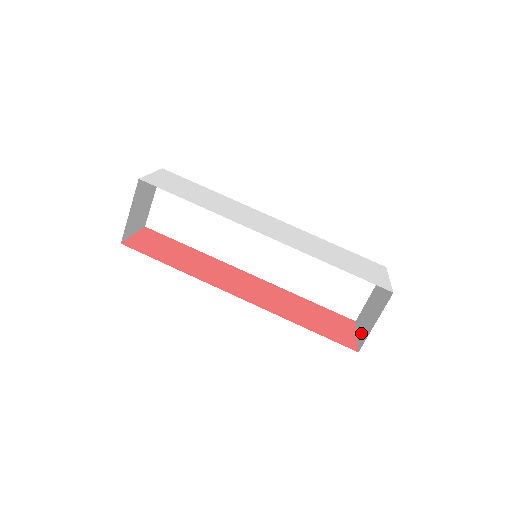
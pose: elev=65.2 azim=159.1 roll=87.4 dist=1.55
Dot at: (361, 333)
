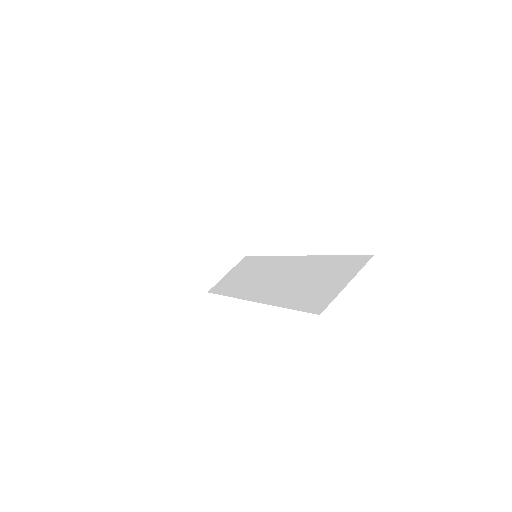
Dot at: occluded
